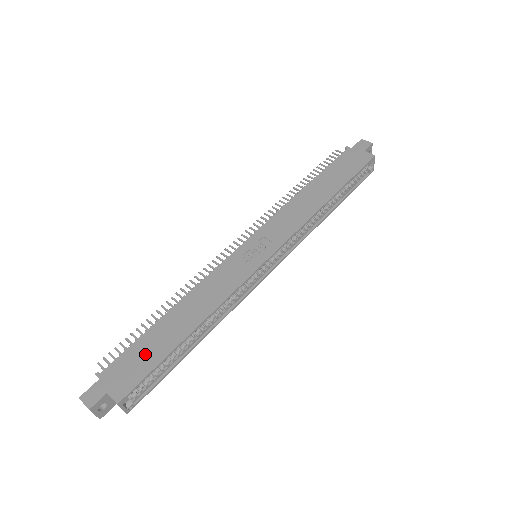
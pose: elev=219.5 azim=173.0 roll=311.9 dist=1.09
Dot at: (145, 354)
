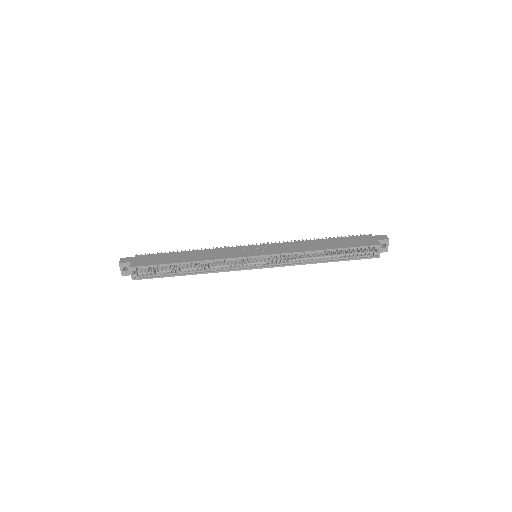
Dot at: (160, 259)
